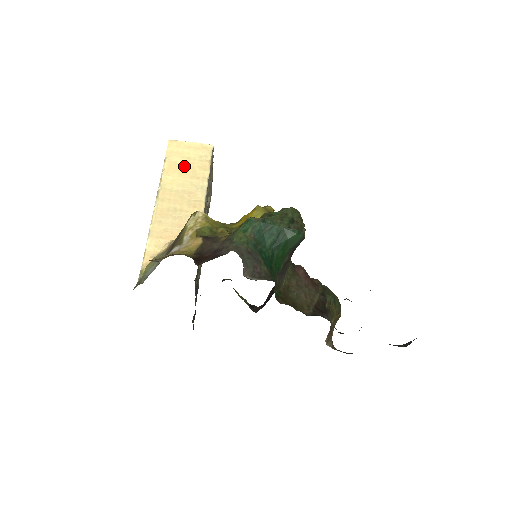
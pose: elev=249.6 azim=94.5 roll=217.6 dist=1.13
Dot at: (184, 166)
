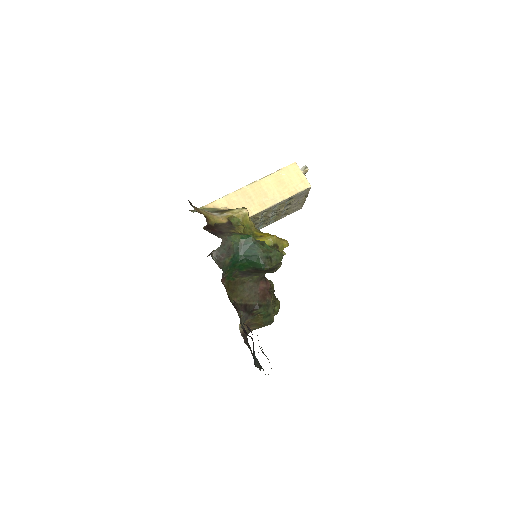
Dot at: (283, 182)
